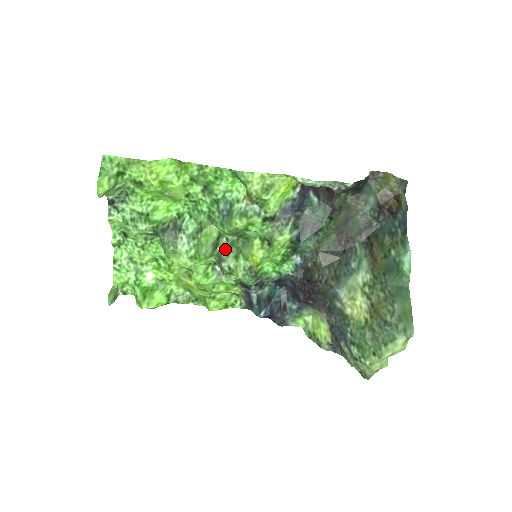
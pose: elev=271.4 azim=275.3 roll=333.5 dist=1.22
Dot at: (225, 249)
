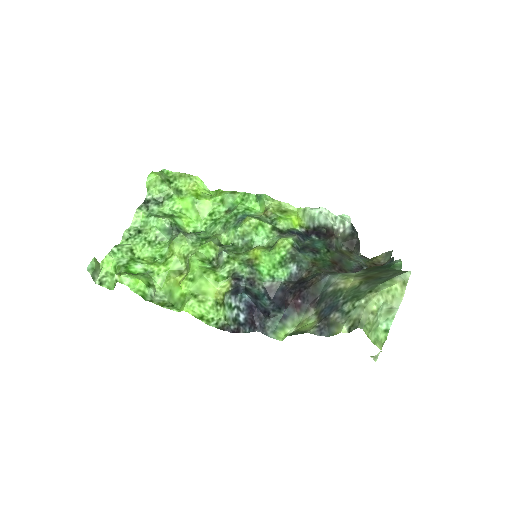
Dot at: (229, 248)
